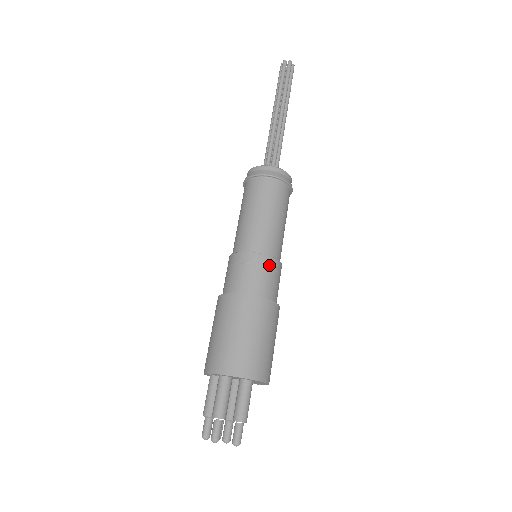
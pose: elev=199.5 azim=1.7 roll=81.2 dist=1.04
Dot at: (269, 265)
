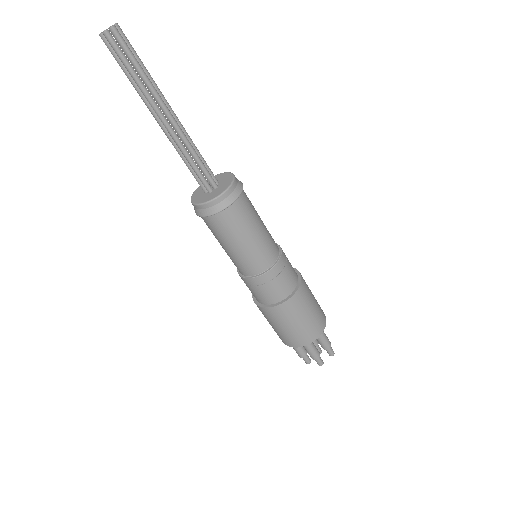
Dot at: (283, 265)
